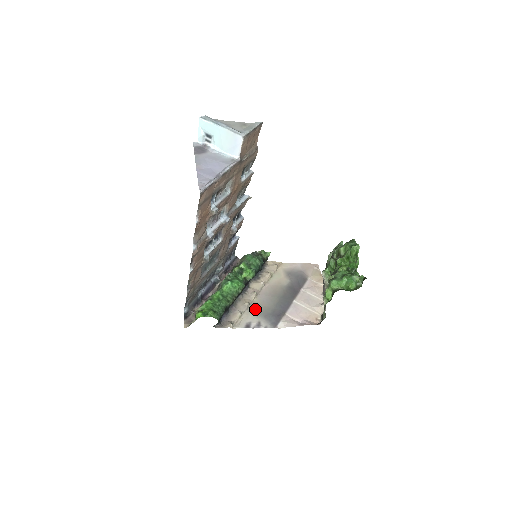
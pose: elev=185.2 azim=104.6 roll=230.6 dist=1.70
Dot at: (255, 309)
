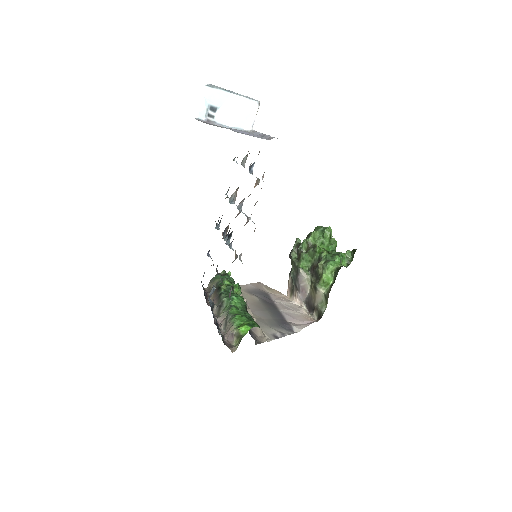
Dot at: (263, 323)
